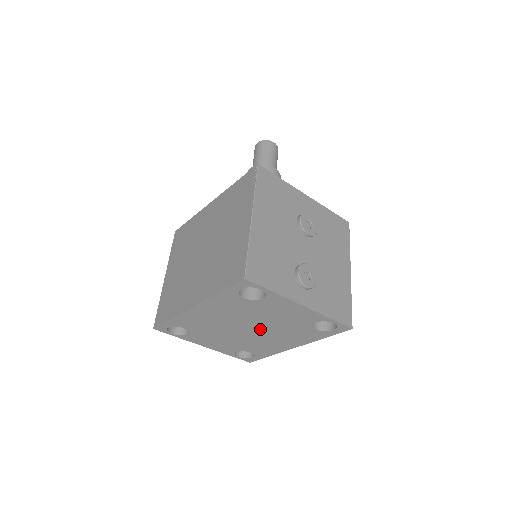
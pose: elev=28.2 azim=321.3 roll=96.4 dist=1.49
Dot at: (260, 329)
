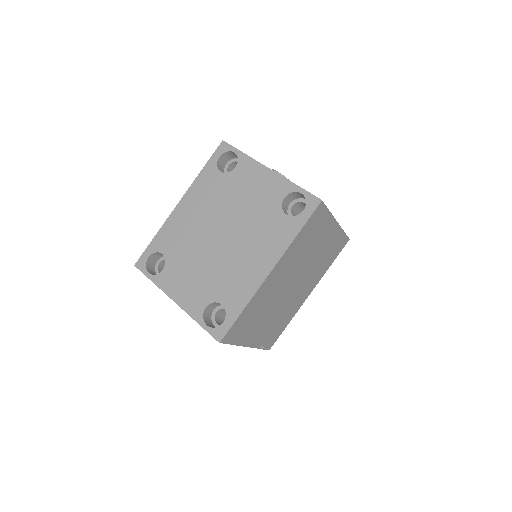
Dot at: (233, 233)
